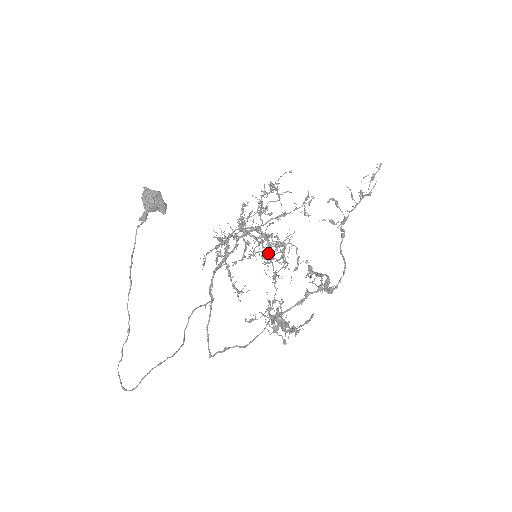
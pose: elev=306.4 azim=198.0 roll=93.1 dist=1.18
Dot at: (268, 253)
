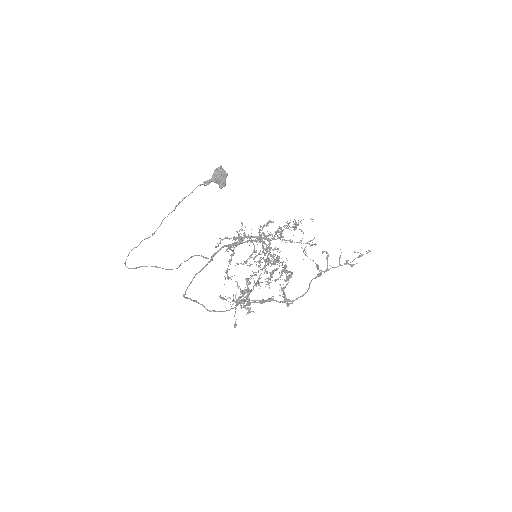
Dot at: occluded
